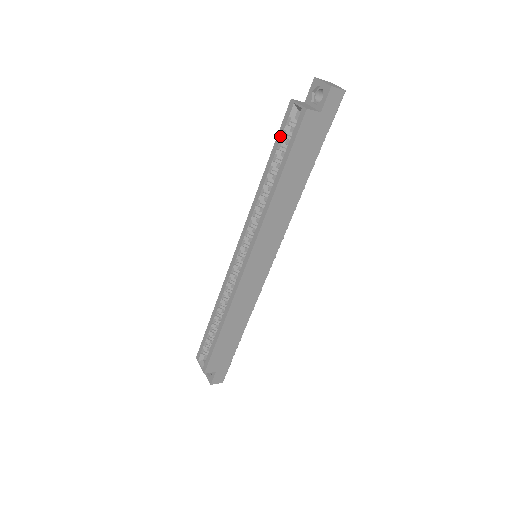
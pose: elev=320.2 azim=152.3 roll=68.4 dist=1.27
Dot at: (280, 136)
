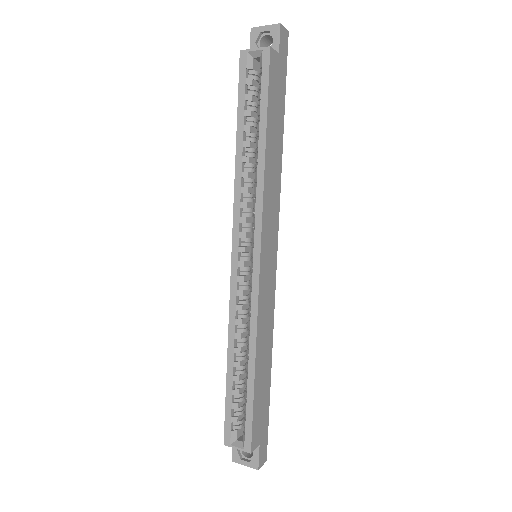
Dot at: (243, 94)
